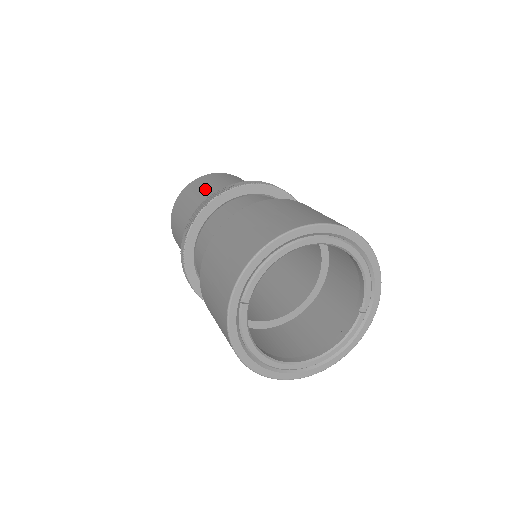
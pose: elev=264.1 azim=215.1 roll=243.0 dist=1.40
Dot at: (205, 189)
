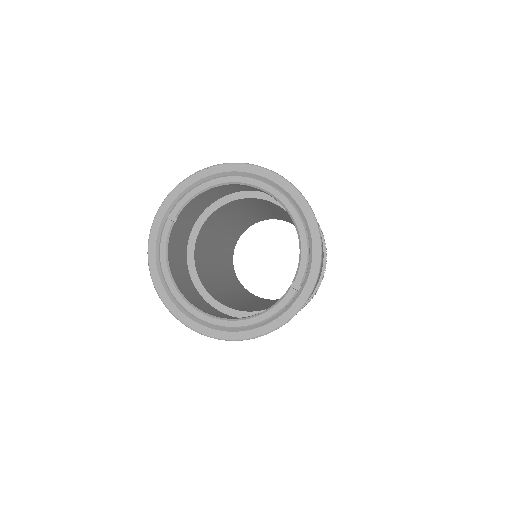
Dot at: occluded
